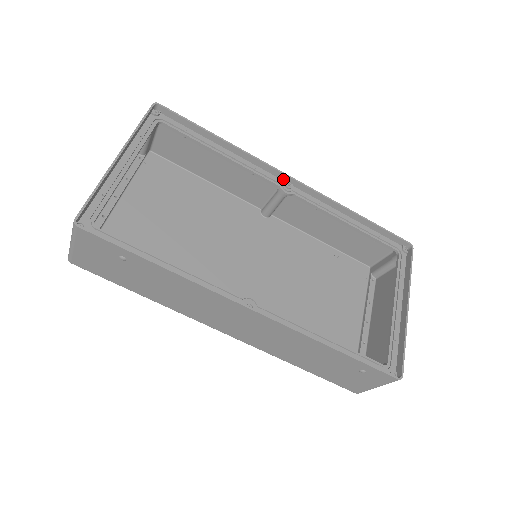
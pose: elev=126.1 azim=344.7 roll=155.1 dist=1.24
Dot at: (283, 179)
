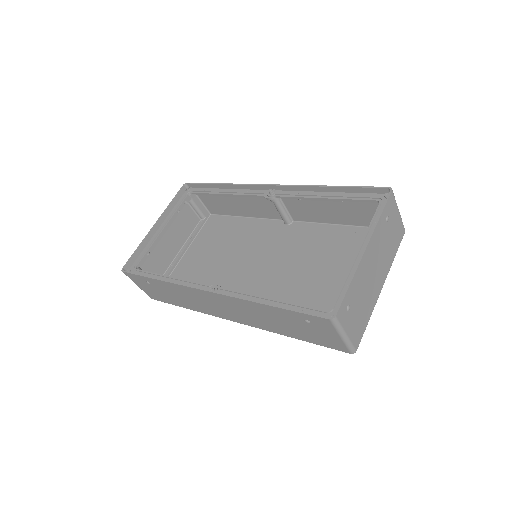
Dot at: (268, 189)
